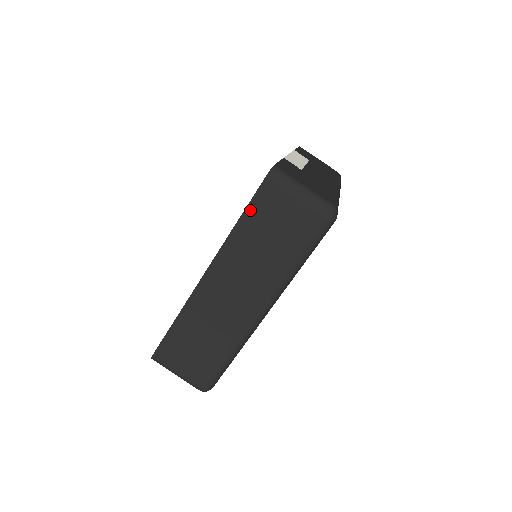
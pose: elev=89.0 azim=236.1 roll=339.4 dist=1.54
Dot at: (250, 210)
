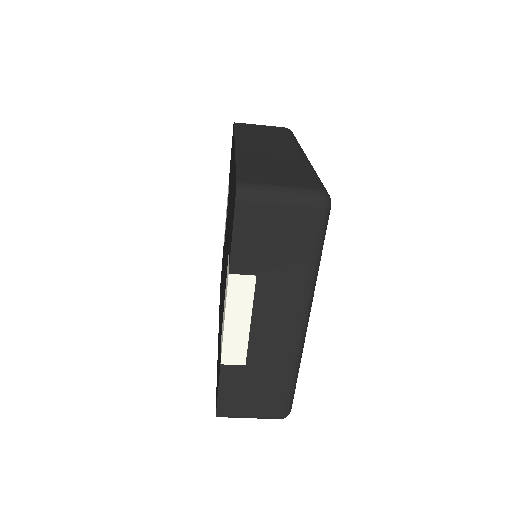
Dot at: occluded
